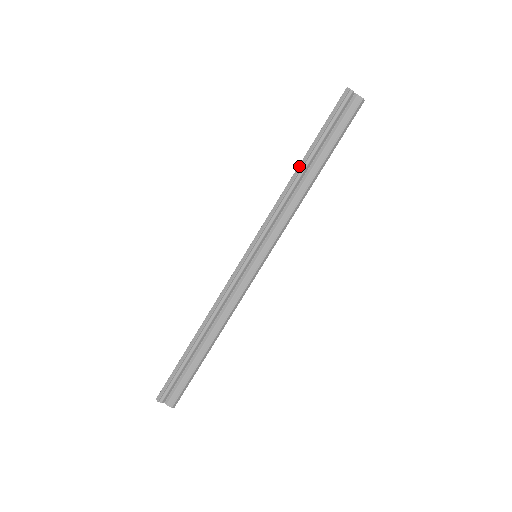
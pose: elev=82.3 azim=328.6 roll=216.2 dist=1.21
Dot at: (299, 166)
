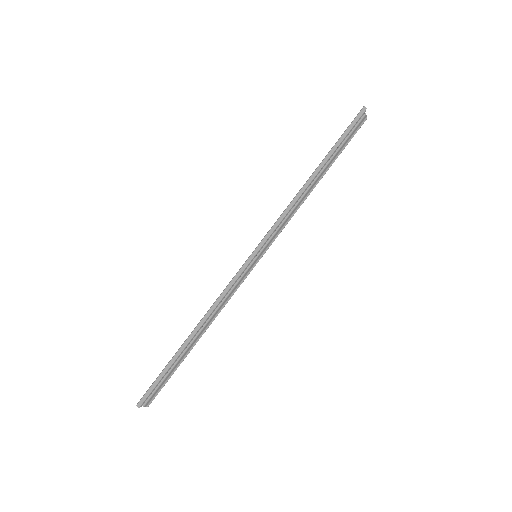
Dot at: (313, 175)
